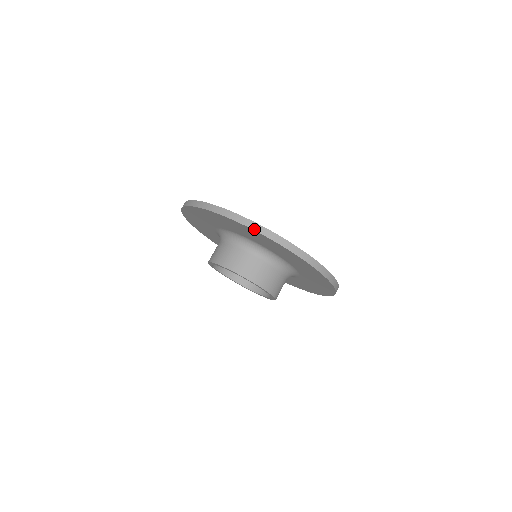
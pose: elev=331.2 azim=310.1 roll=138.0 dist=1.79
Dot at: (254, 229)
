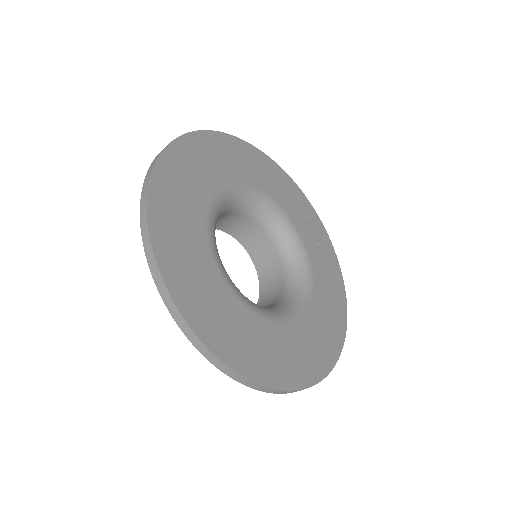
Dot at: (195, 345)
